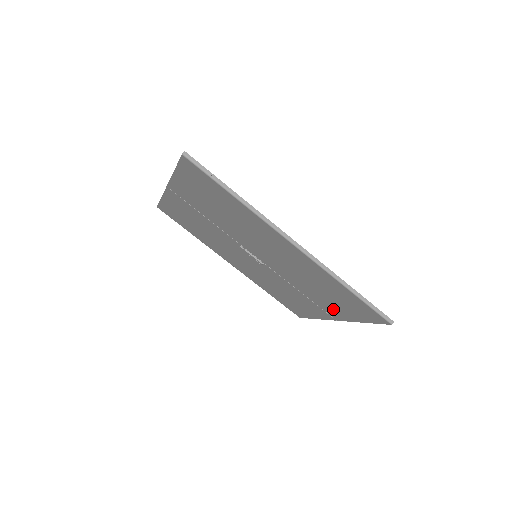
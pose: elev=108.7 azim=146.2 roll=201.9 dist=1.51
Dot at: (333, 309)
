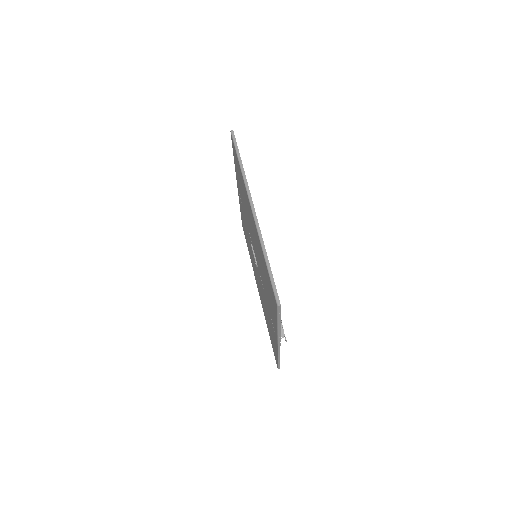
Dot at: occluded
